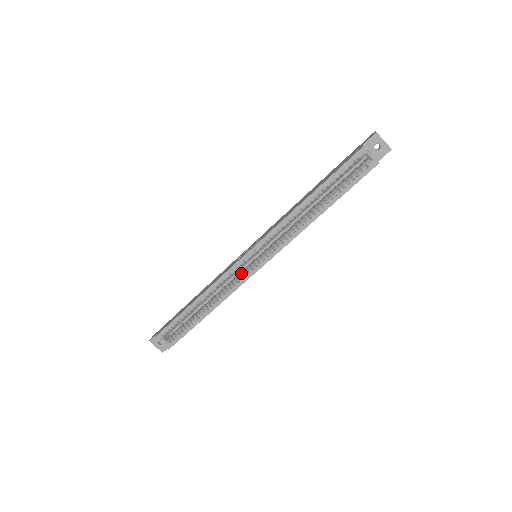
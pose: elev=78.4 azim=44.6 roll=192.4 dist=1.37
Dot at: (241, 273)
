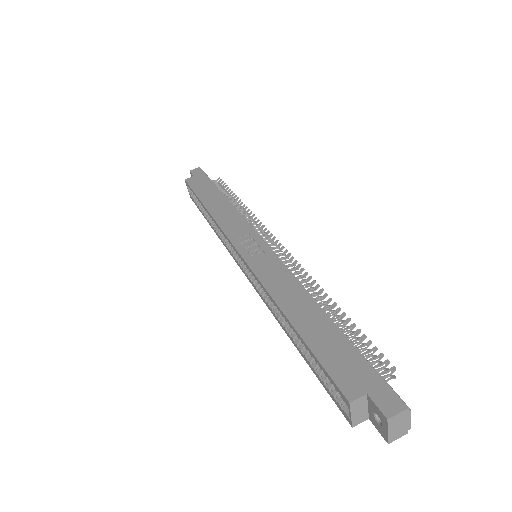
Dot at: occluded
